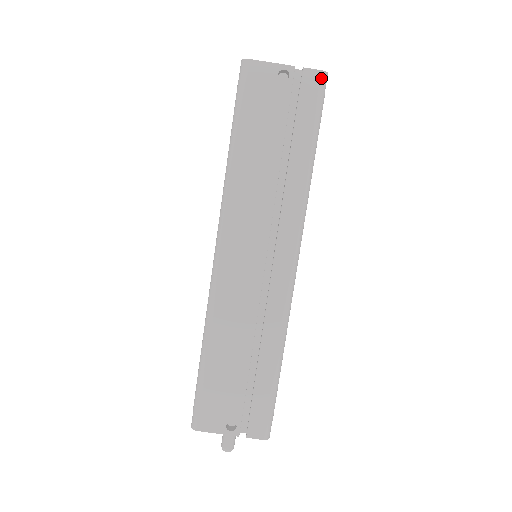
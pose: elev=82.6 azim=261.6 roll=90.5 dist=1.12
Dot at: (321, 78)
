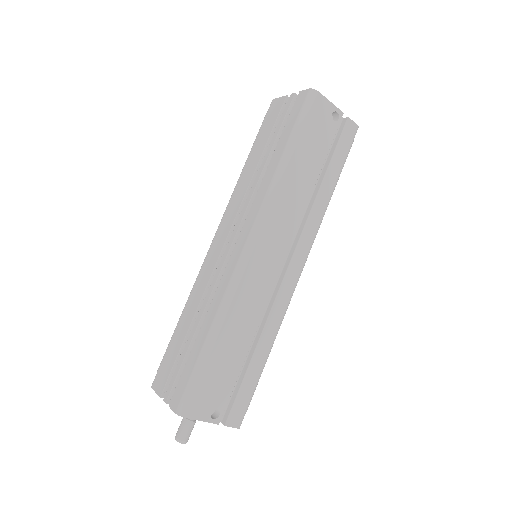
Dot at: (356, 130)
